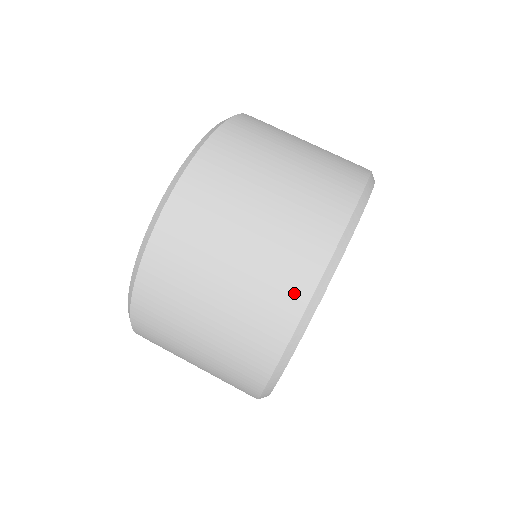
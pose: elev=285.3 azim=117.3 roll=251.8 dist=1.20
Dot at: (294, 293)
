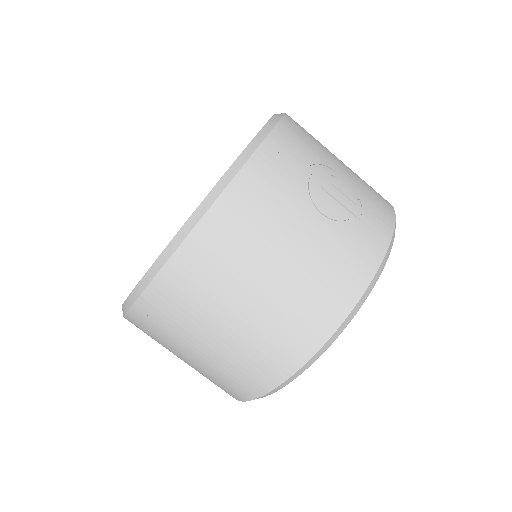
Dot at: occluded
